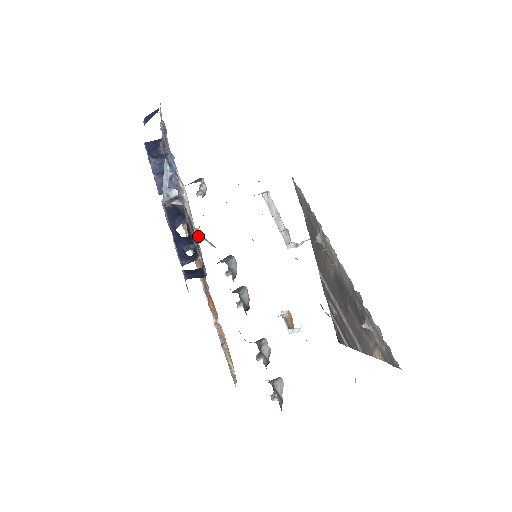
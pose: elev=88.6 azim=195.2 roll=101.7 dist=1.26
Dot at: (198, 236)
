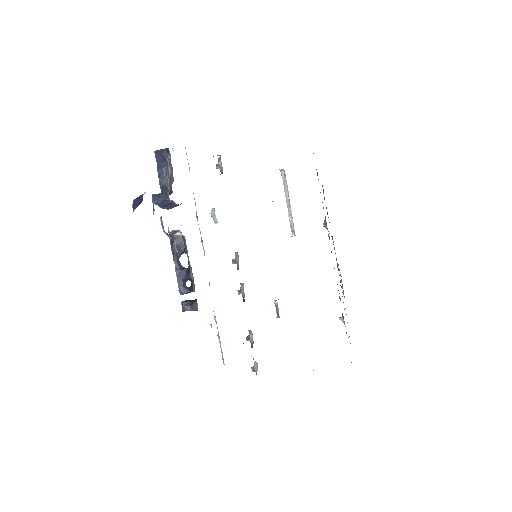
Dot at: (213, 219)
